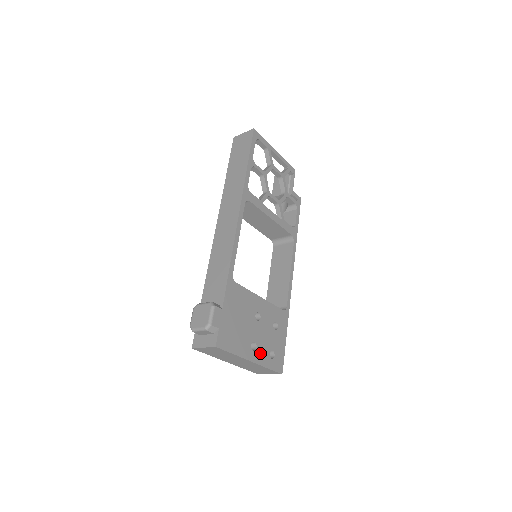
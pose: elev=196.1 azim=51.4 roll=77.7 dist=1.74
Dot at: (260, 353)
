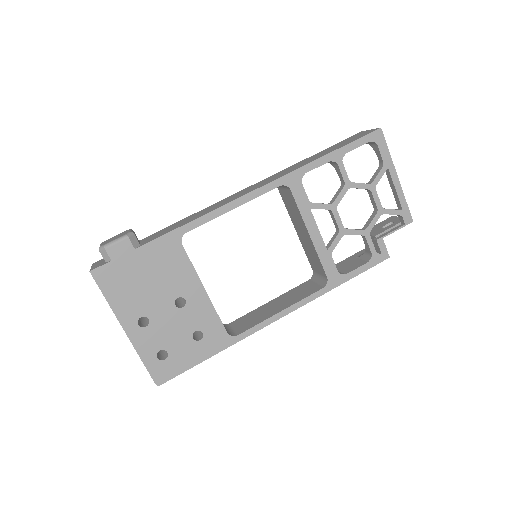
Dot at: (146, 336)
